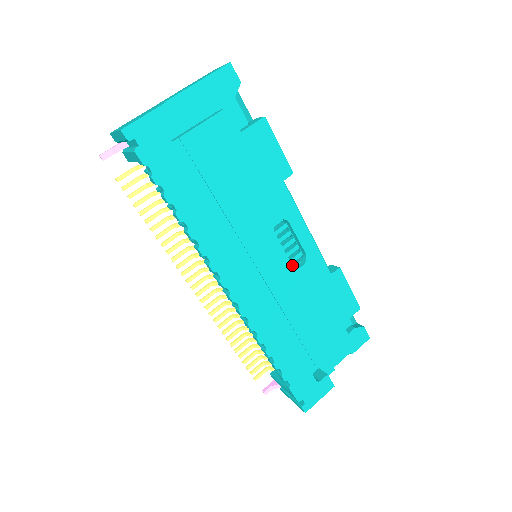
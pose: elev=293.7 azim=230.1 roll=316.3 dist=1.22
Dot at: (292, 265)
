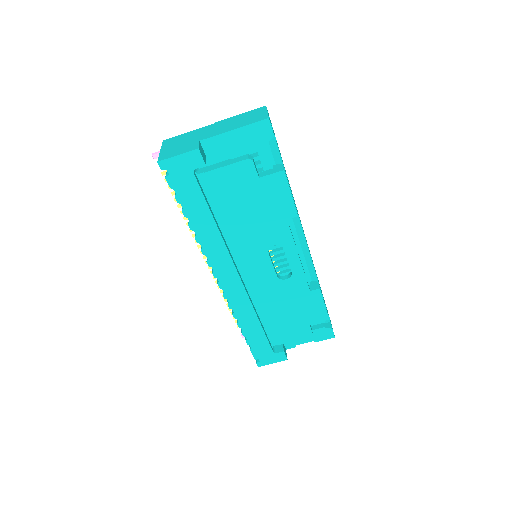
Dot at: (277, 277)
